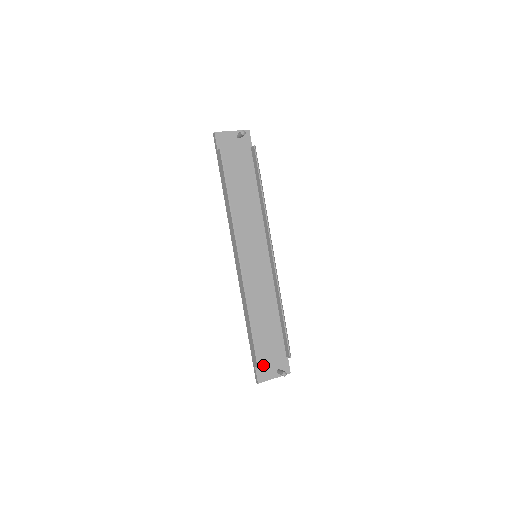
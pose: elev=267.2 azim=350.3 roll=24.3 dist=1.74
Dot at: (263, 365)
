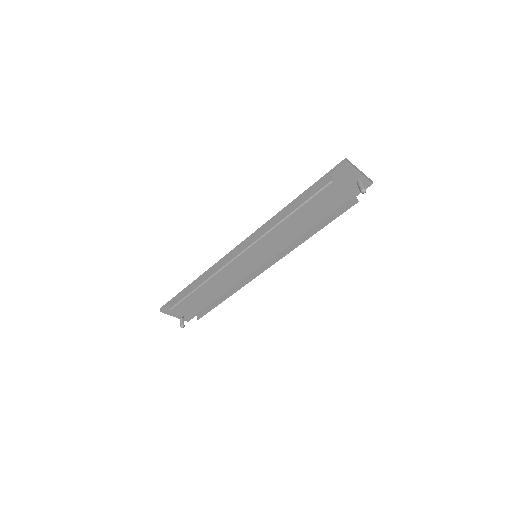
Dot at: (176, 307)
